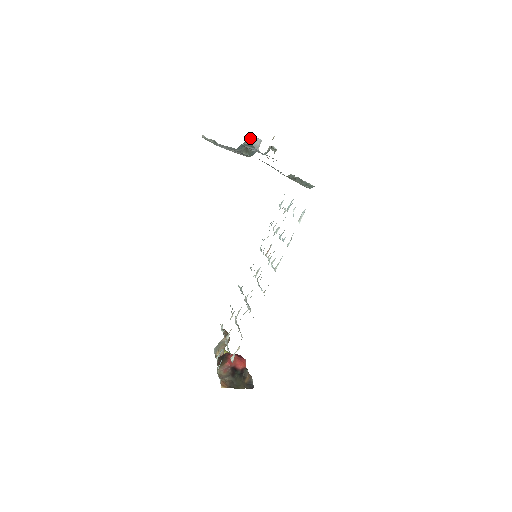
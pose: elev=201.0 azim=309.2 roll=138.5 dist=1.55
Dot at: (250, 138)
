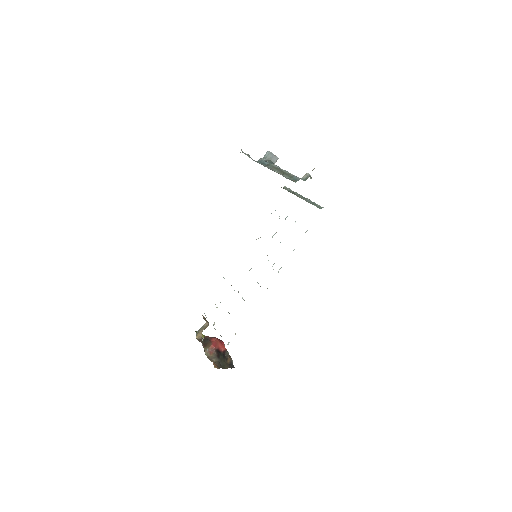
Dot at: (270, 155)
